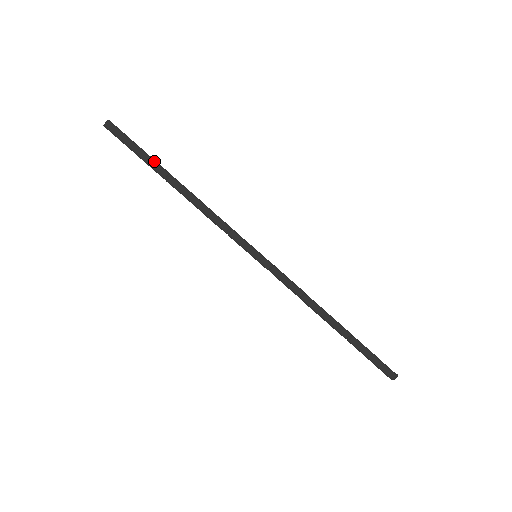
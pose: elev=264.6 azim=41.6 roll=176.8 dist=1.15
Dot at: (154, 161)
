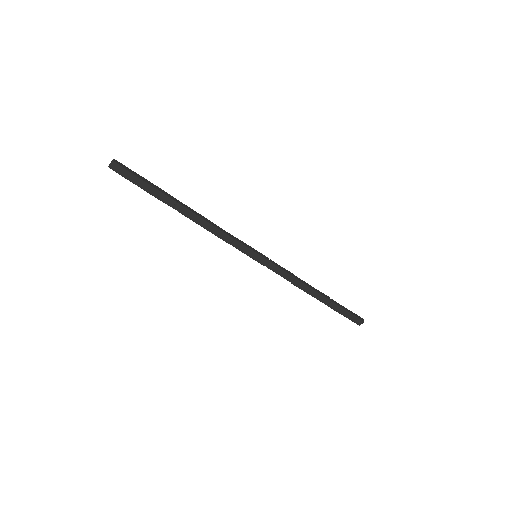
Dot at: (162, 190)
